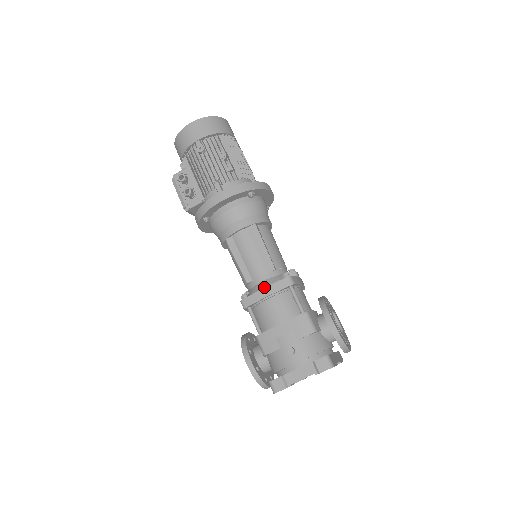
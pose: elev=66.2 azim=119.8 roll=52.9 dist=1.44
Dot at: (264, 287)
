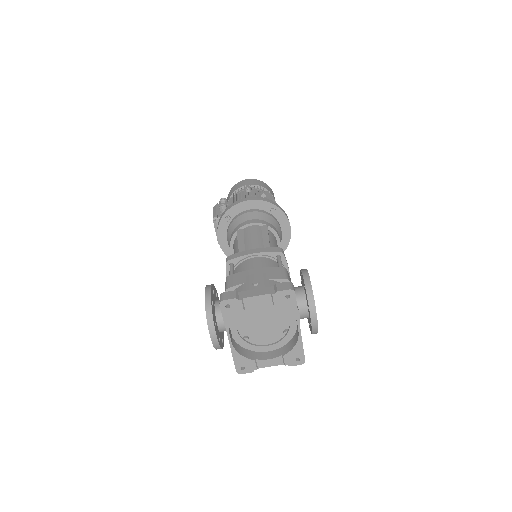
Dot at: occluded
